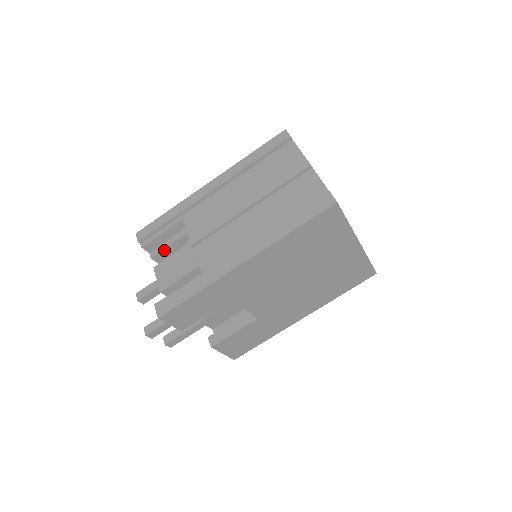
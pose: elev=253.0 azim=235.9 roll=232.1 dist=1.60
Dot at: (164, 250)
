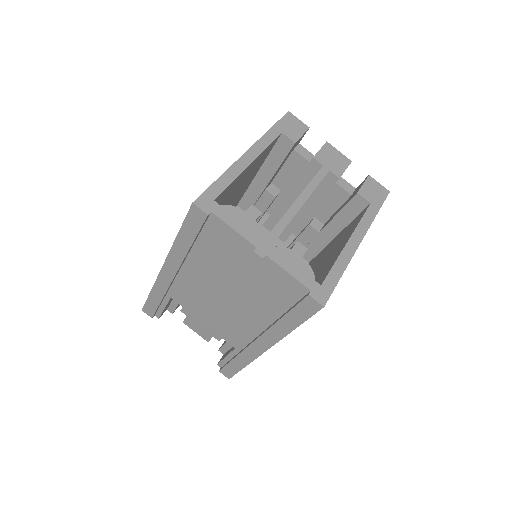
Dot at: occluded
